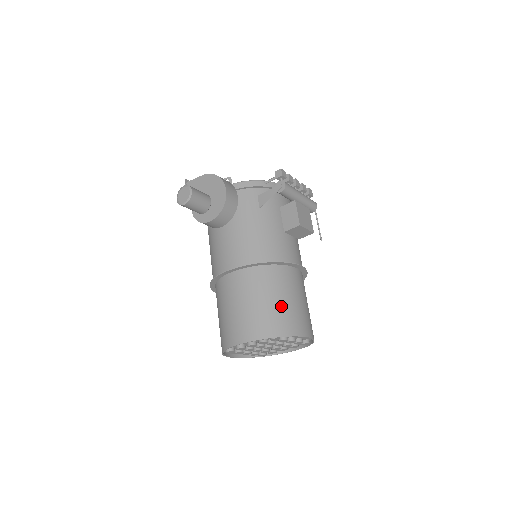
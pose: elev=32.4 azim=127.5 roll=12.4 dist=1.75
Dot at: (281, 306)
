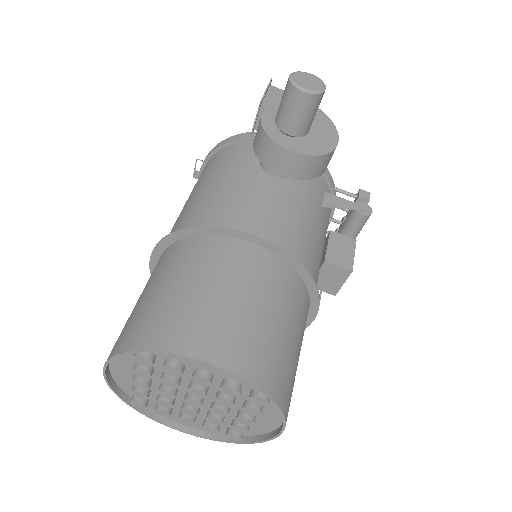
Dot at: (293, 354)
